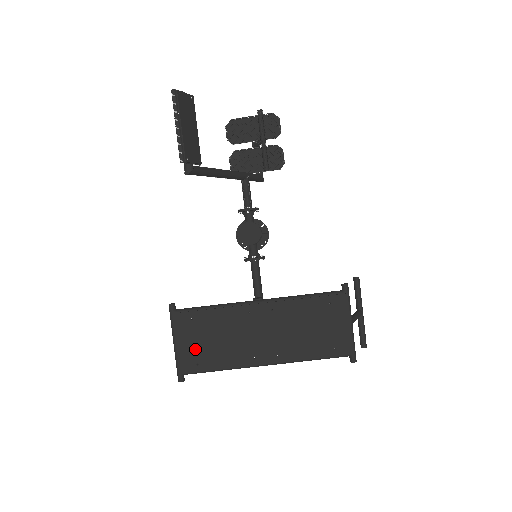
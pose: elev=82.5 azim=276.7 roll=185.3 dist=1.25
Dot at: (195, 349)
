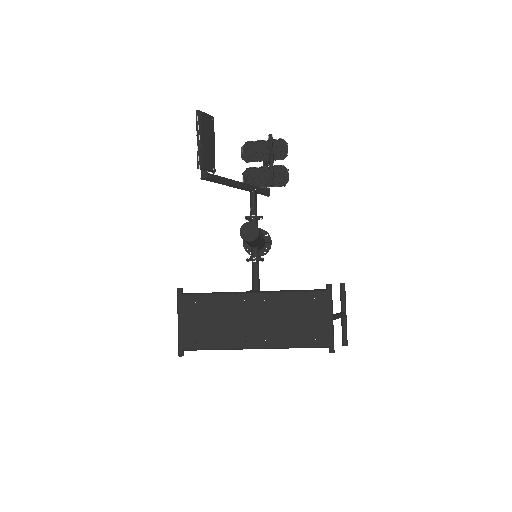
Dot at: (195, 329)
